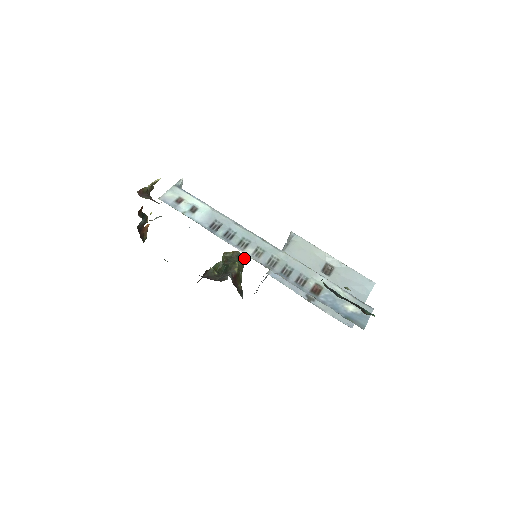
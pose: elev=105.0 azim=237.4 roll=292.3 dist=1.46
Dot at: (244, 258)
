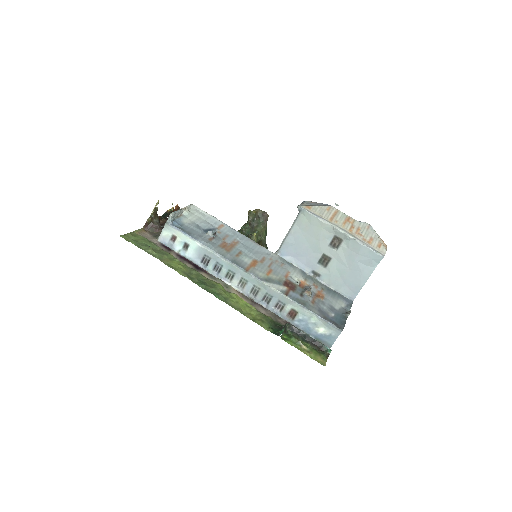
Dot at: (267, 216)
